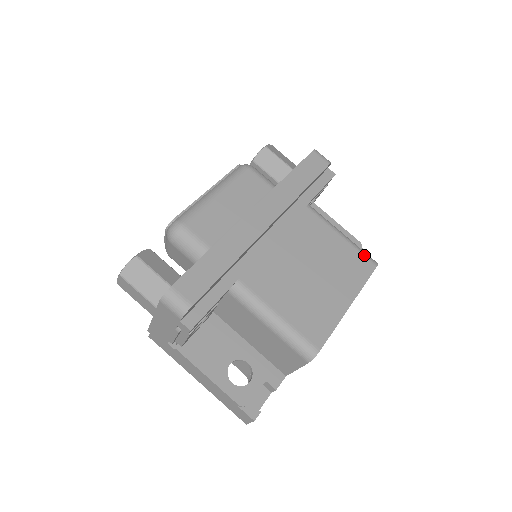
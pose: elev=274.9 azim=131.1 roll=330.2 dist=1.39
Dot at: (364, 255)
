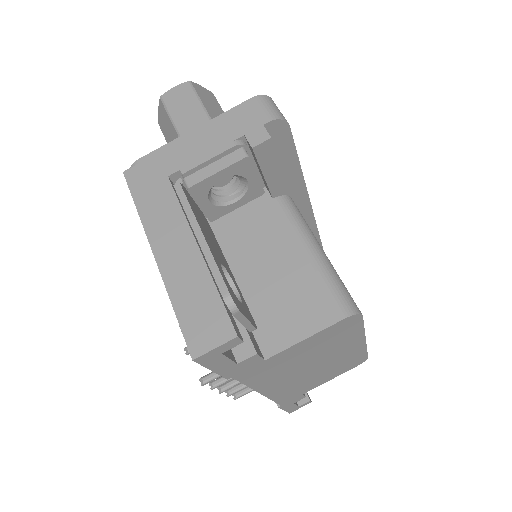
Dot at: occluded
